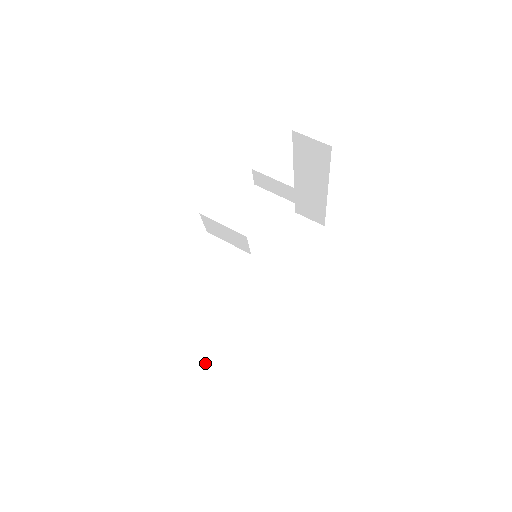
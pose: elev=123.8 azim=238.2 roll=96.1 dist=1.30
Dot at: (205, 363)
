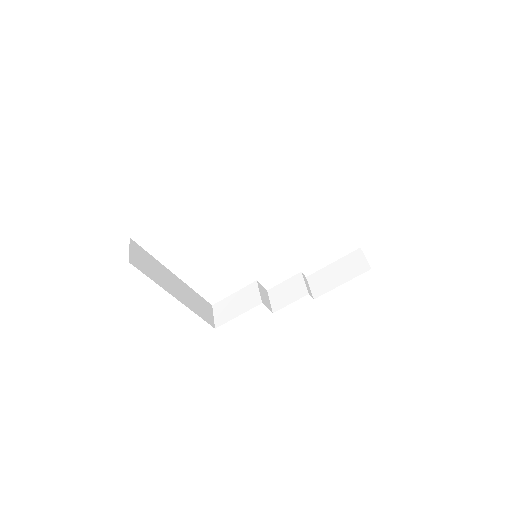
Dot at: (214, 315)
